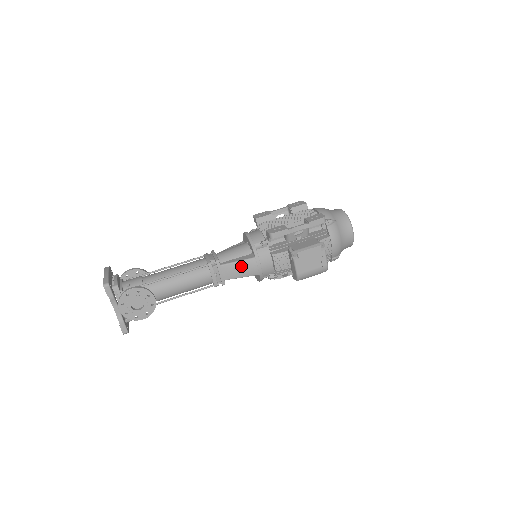
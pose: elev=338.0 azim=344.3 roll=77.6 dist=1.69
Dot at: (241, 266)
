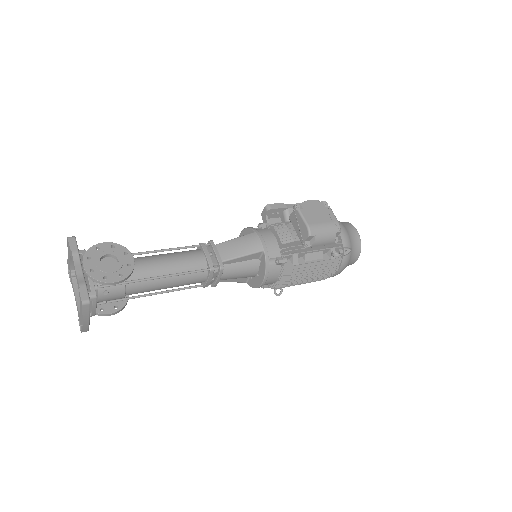
Dot at: (240, 242)
